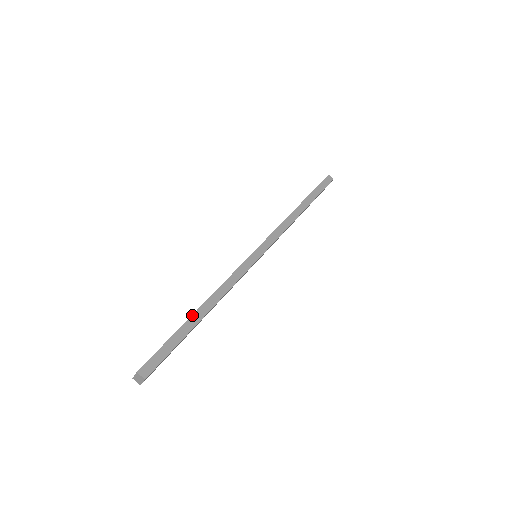
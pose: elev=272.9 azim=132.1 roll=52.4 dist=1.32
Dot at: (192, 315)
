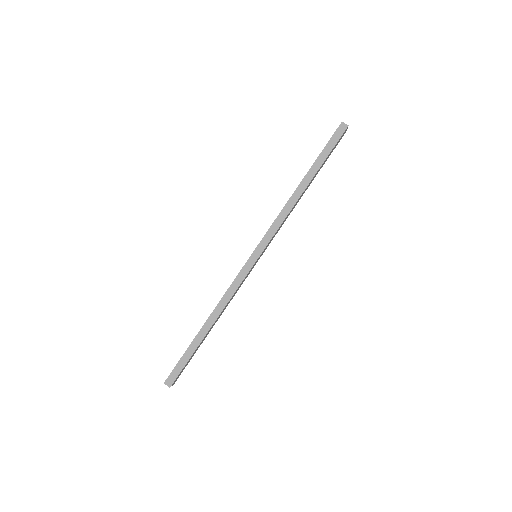
Dot at: (198, 332)
